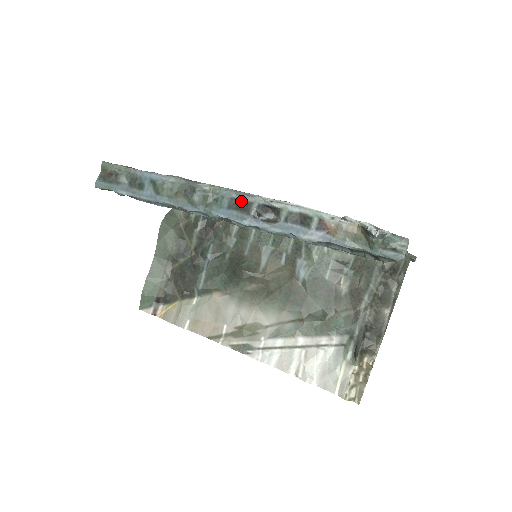
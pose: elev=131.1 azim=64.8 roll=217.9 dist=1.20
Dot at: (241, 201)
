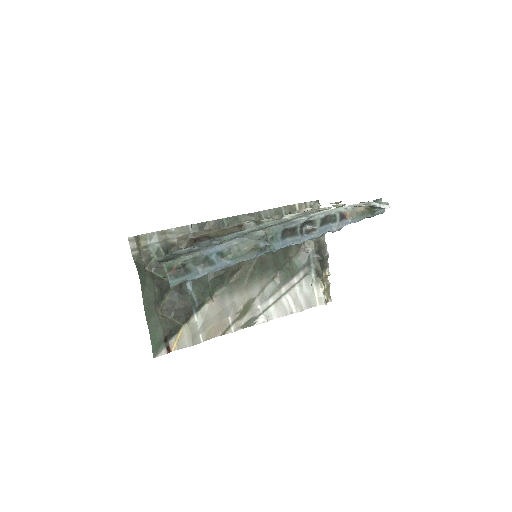
Dot at: (288, 229)
